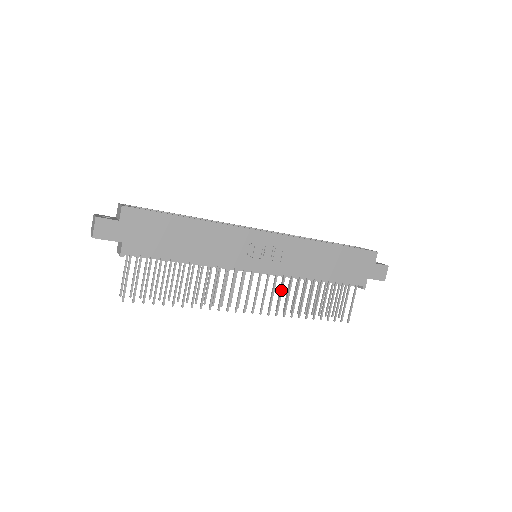
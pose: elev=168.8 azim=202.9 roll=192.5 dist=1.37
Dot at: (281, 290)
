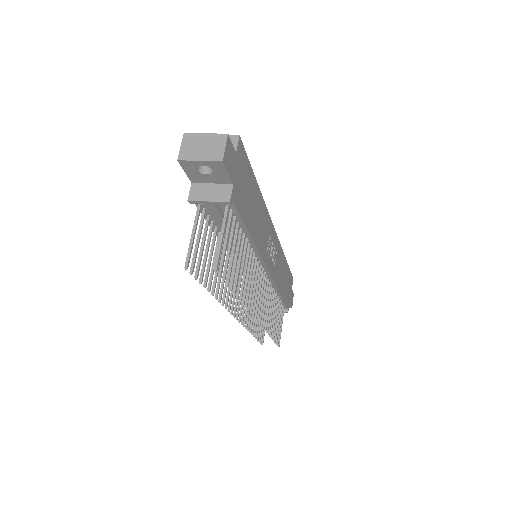
Dot at: (268, 299)
